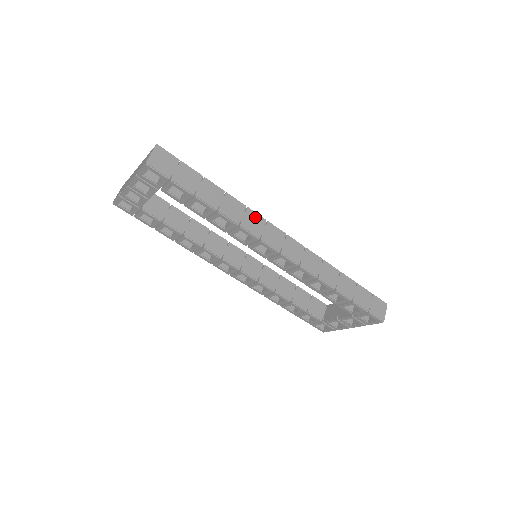
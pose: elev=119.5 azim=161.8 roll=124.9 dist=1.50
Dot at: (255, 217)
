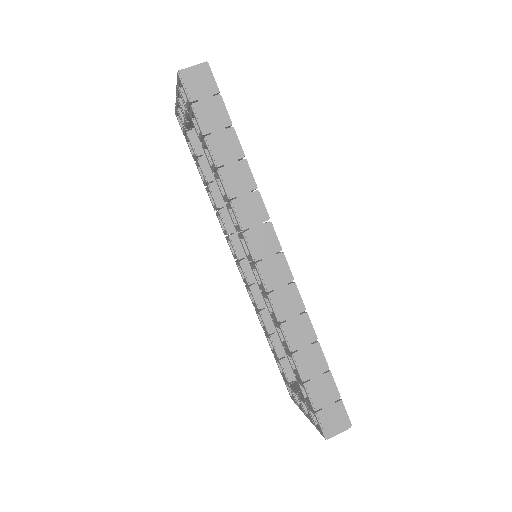
Dot at: (258, 206)
